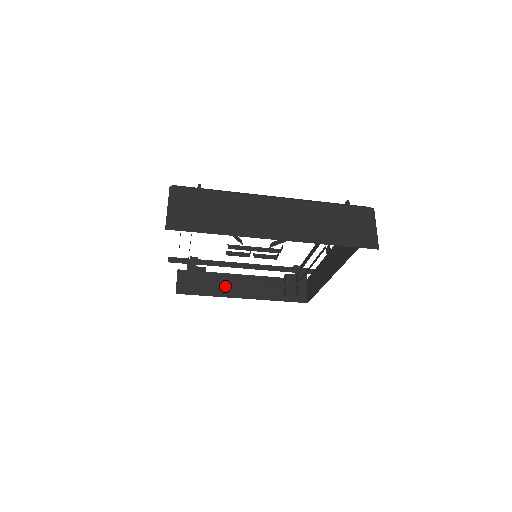
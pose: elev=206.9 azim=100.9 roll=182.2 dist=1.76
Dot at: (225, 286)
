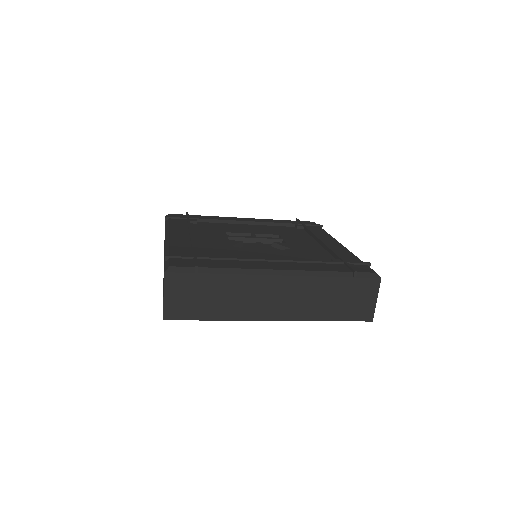
Dot at: occluded
